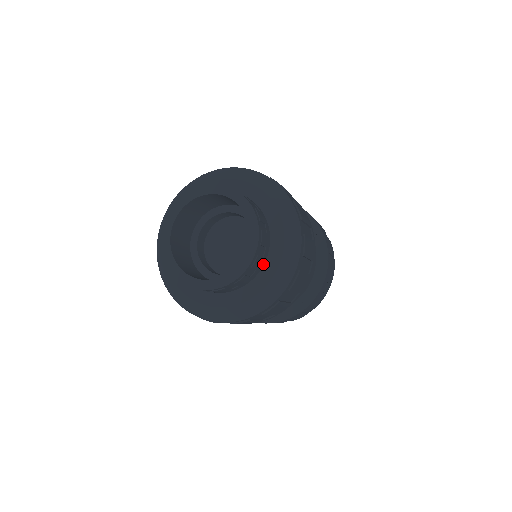
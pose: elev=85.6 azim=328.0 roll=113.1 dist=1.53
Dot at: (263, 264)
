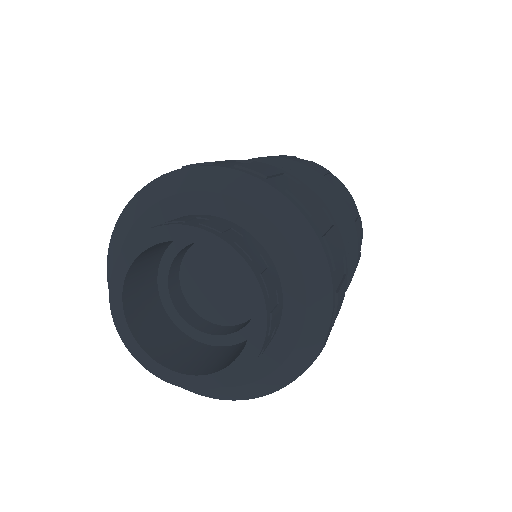
Dot at: (281, 310)
